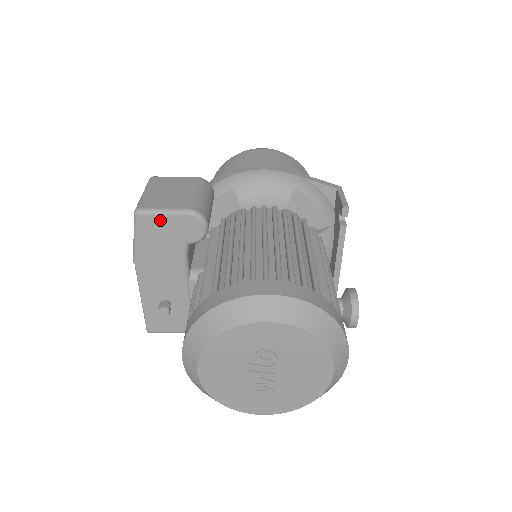
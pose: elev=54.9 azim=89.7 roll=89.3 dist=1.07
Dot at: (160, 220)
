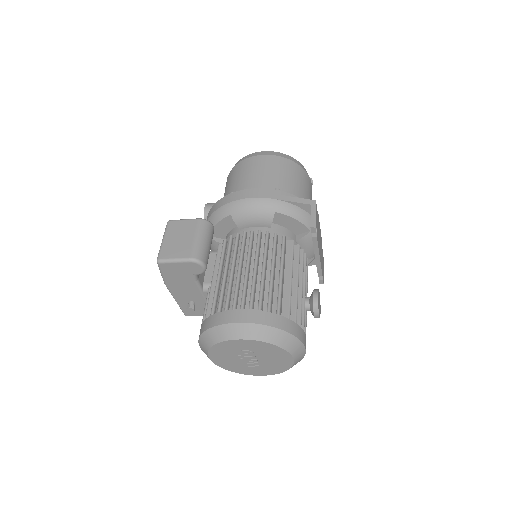
Dot at: (173, 265)
